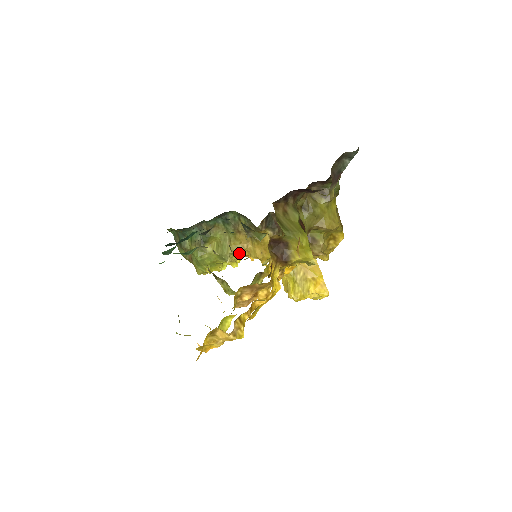
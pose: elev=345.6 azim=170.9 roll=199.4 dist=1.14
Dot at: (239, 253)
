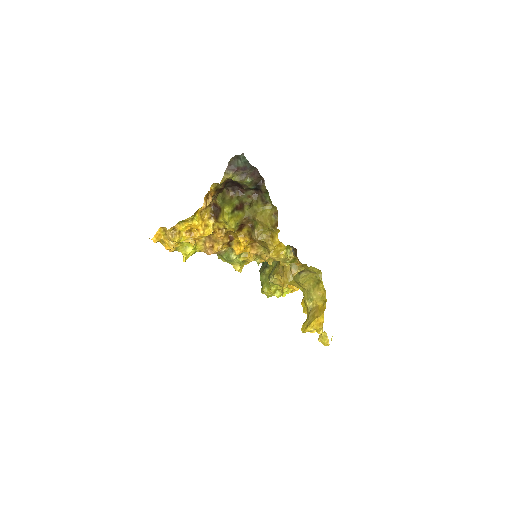
Dot at: (276, 276)
